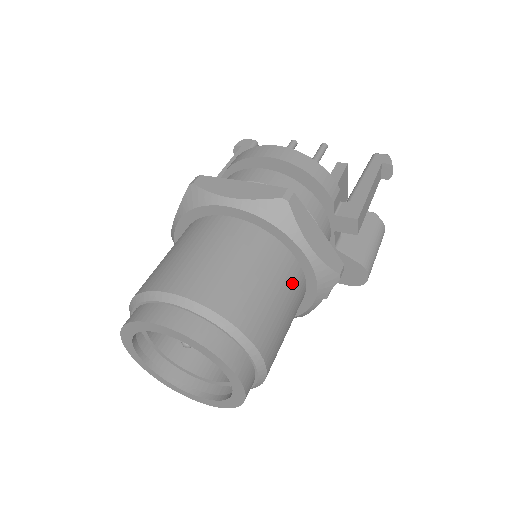
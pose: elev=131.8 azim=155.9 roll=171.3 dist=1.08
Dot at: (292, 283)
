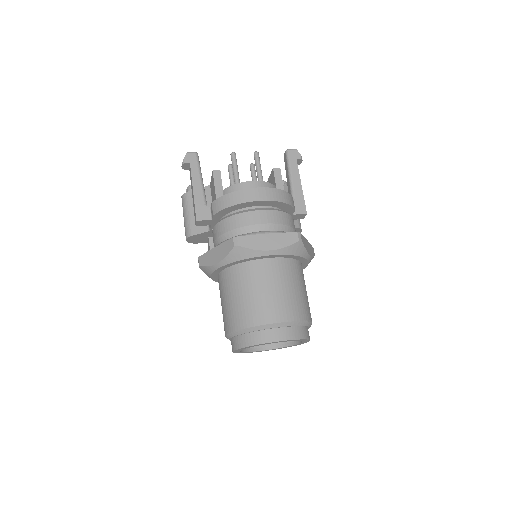
Dot at: occluded
